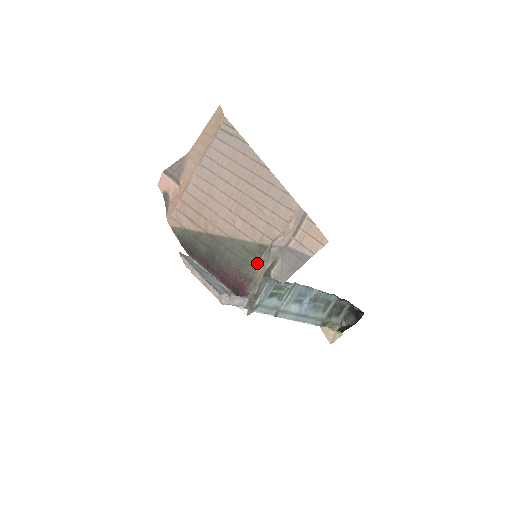
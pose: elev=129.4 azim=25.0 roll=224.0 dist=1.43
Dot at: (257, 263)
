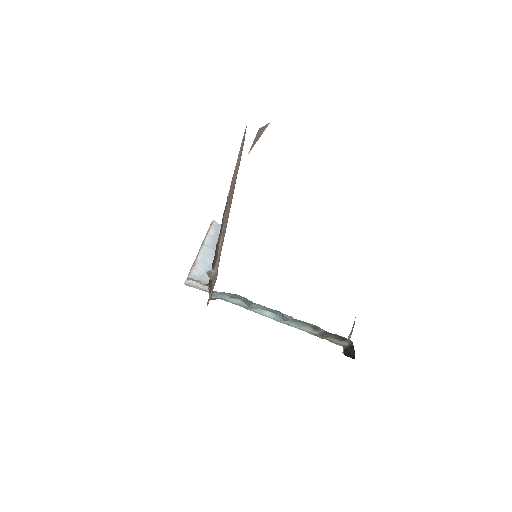
Dot at: occluded
